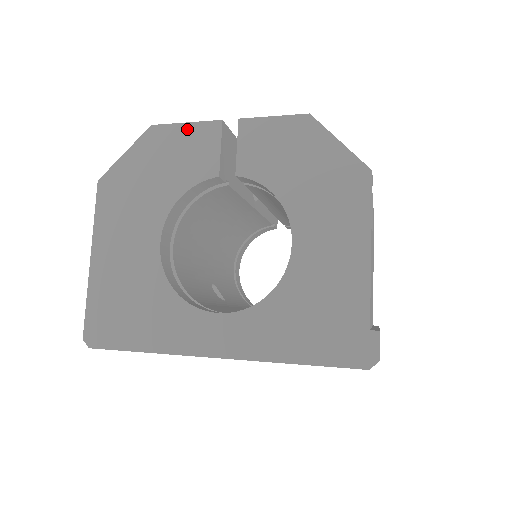
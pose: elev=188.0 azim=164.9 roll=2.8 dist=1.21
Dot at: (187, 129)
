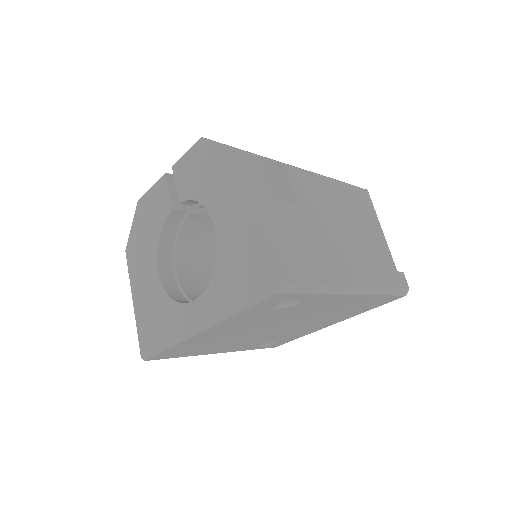
Dot at: (152, 191)
